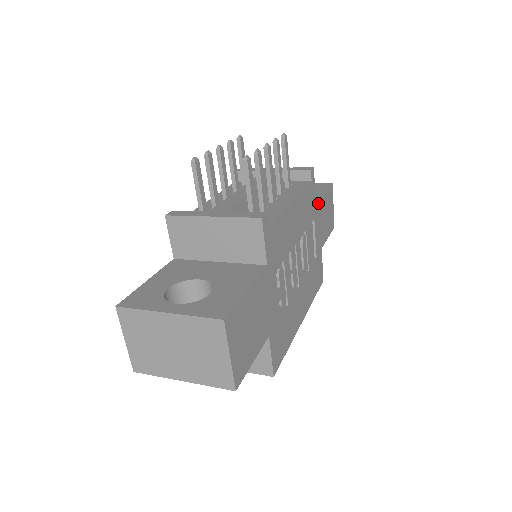
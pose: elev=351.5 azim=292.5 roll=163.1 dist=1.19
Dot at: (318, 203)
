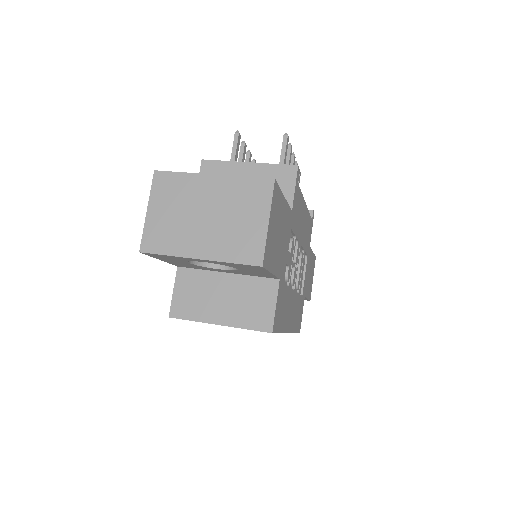
Dot at: (310, 250)
